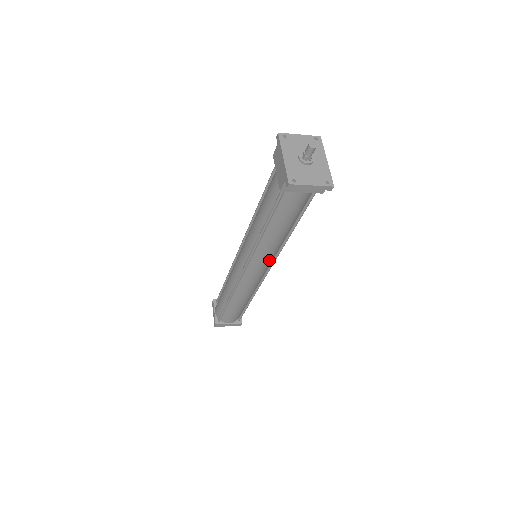
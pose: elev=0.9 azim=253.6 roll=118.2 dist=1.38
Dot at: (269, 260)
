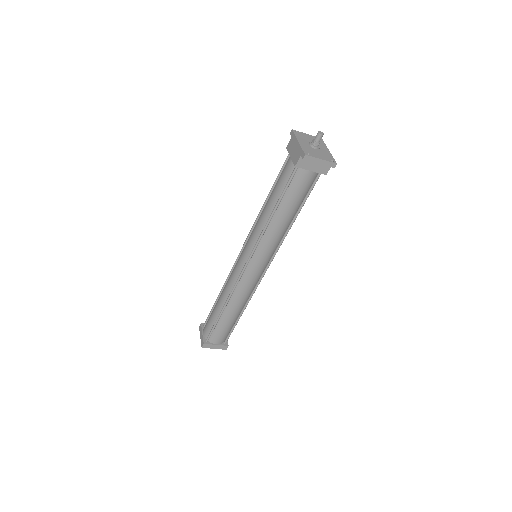
Dot at: (270, 254)
